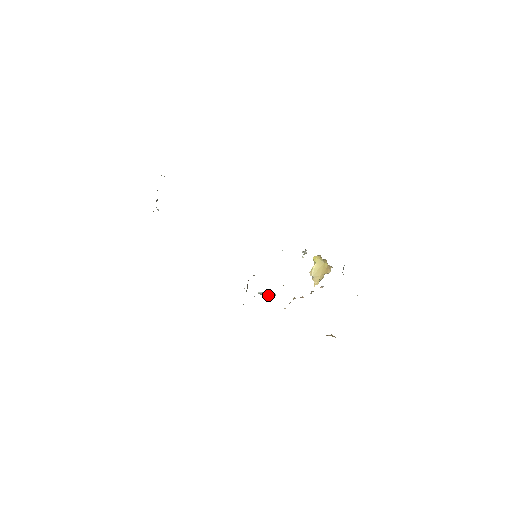
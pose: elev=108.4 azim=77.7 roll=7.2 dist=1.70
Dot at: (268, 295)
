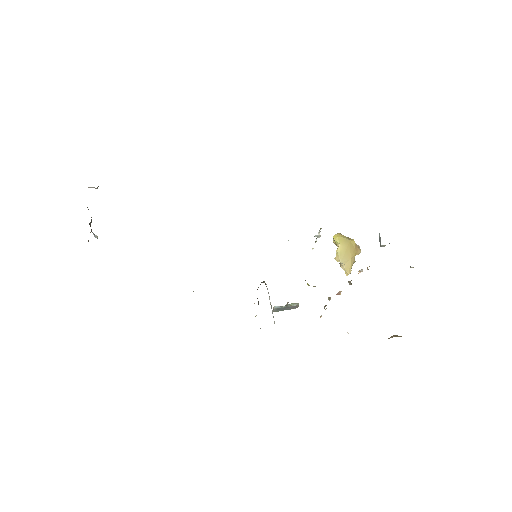
Dot at: (288, 308)
